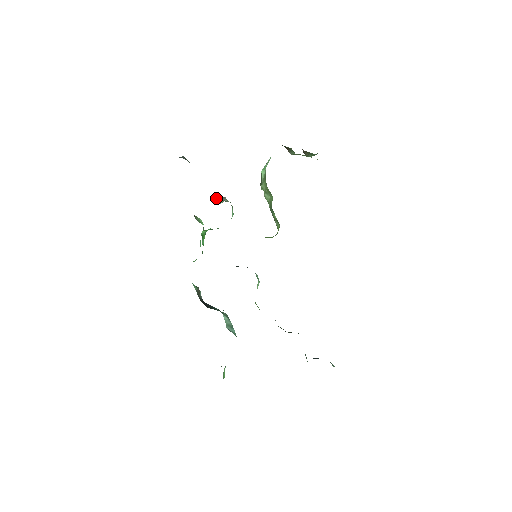
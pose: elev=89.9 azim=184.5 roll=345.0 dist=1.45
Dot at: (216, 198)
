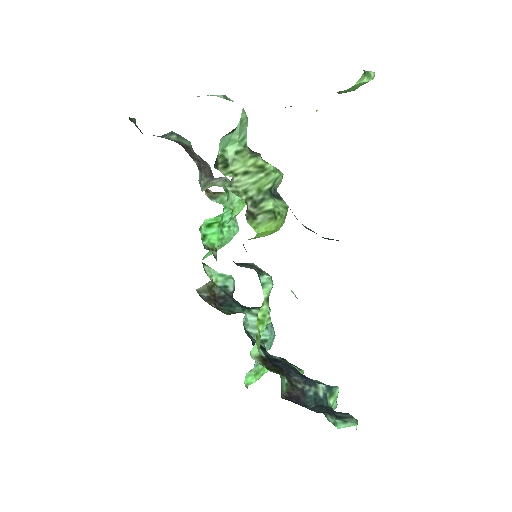
Dot at: (210, 180)
